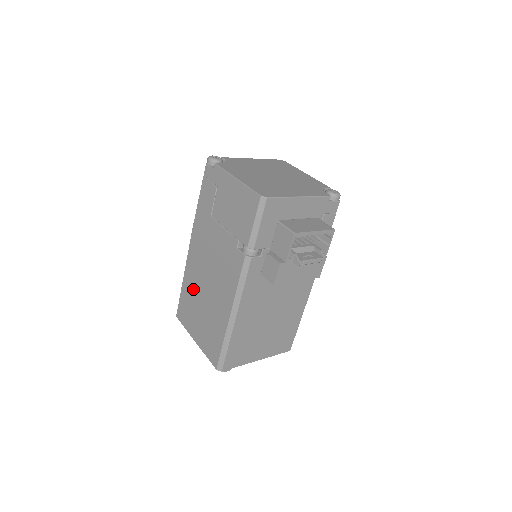
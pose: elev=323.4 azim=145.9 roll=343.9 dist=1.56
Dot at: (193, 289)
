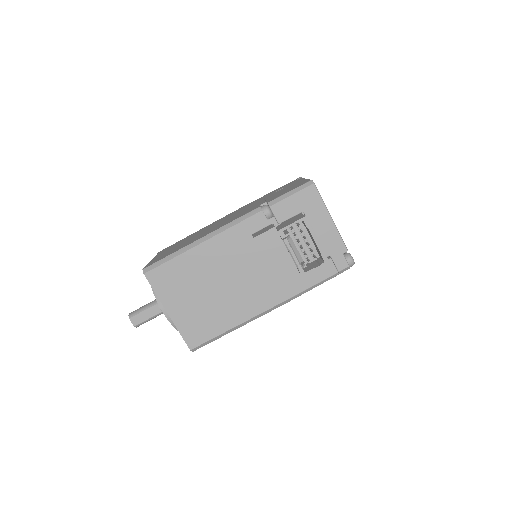
Dot at: occluded
